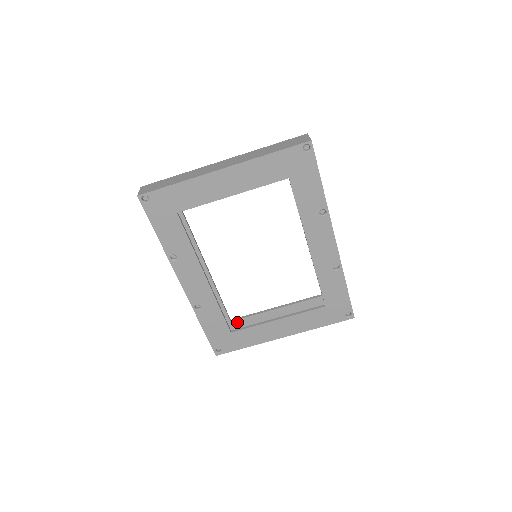
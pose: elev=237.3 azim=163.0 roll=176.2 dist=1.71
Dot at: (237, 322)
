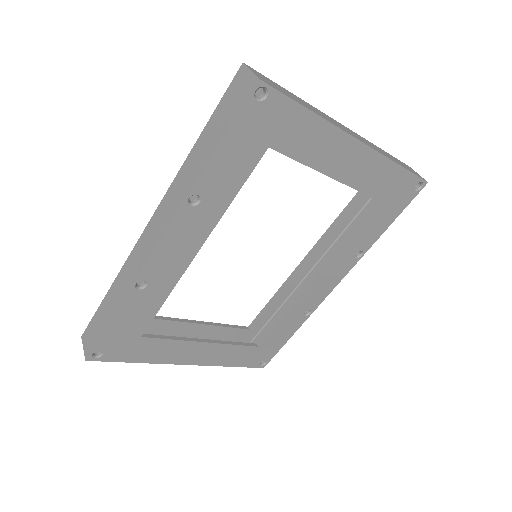
Dot at: occluded
